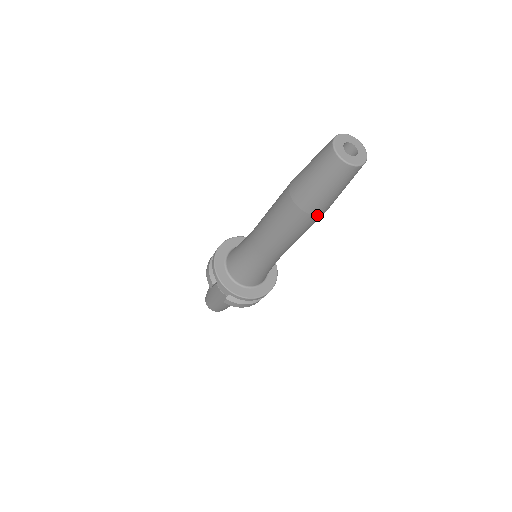
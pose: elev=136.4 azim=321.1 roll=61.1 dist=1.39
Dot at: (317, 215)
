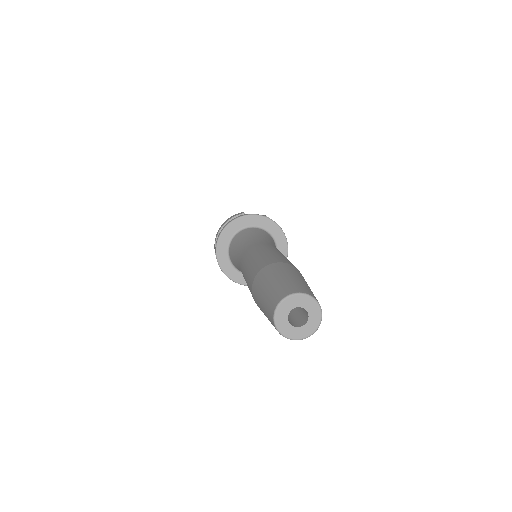
Dot at: occluded
